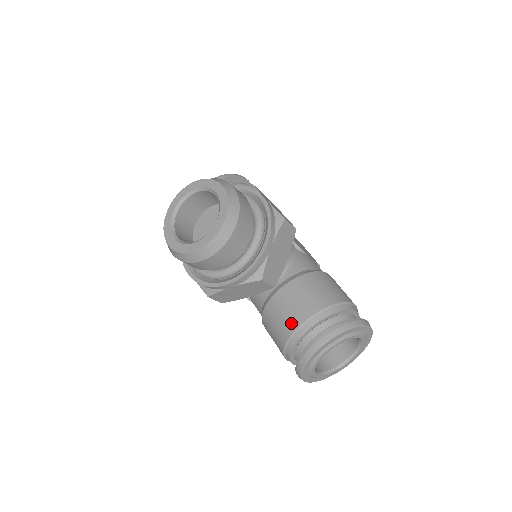
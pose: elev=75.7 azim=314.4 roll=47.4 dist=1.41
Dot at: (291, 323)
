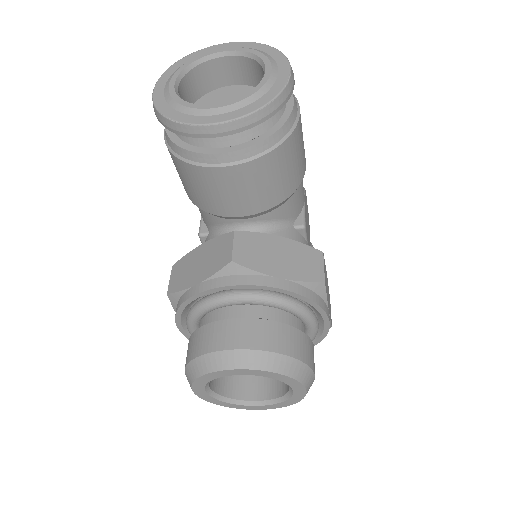
Dot at: occluded
